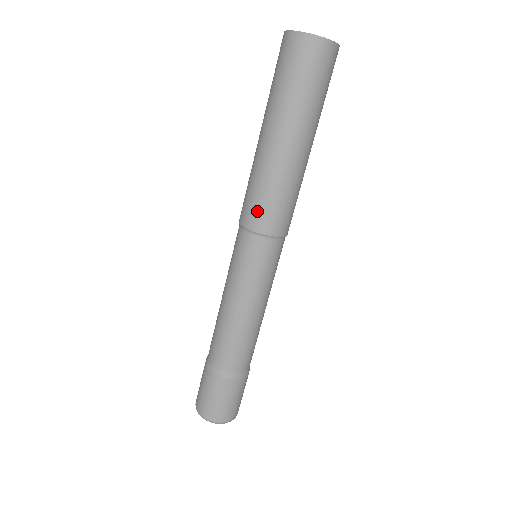
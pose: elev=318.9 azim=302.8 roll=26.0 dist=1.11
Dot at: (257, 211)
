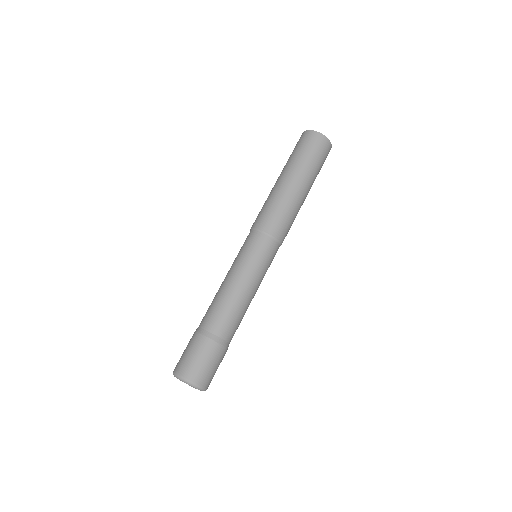
Dot at: (271, 219)
